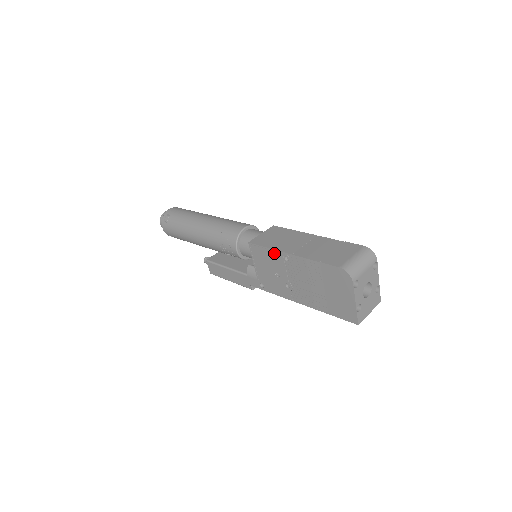
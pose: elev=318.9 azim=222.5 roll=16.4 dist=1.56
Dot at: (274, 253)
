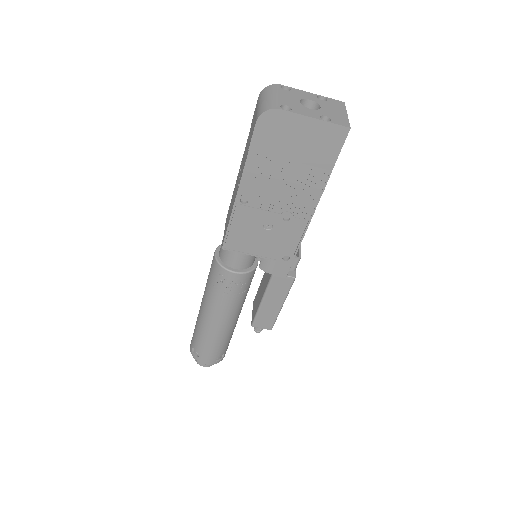
Dot at: (236, 217)
